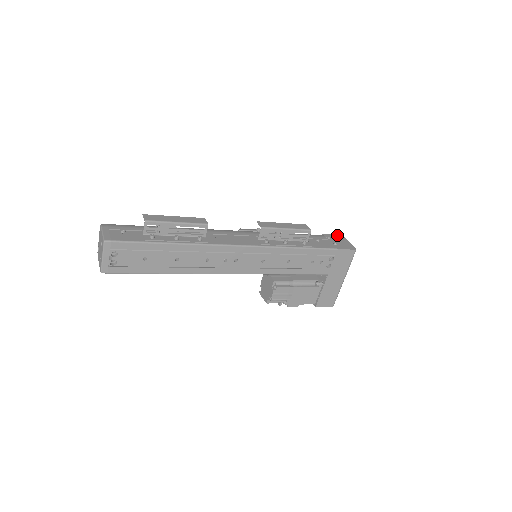
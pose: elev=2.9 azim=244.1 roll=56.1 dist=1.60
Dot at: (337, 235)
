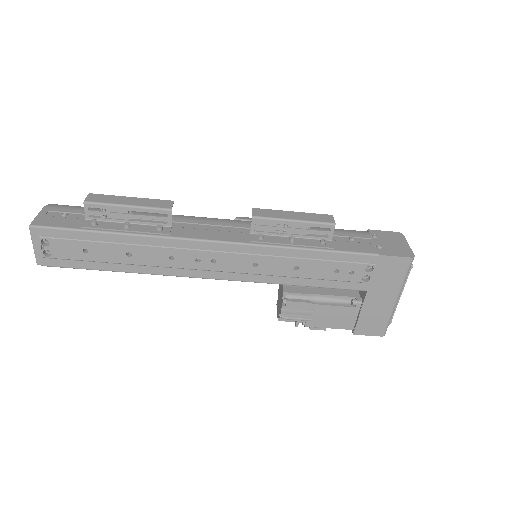
Dot at: (393, 233)
